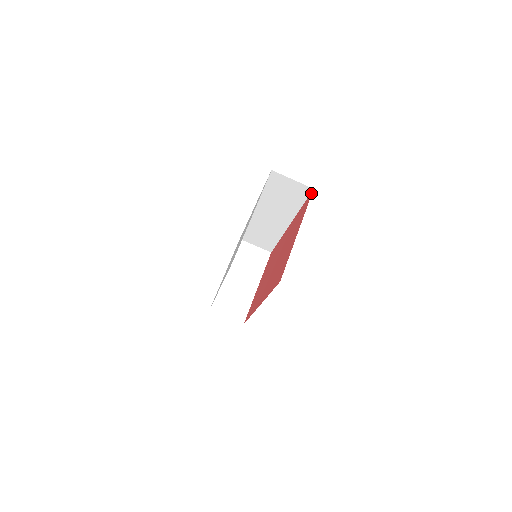
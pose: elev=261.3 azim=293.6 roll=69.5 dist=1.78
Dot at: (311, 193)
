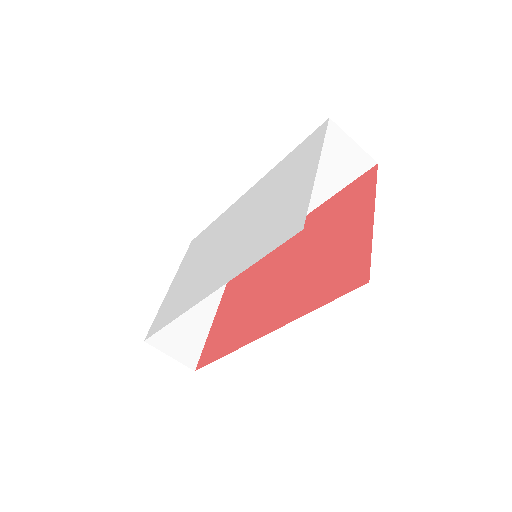
Dot at: (373, 169)
